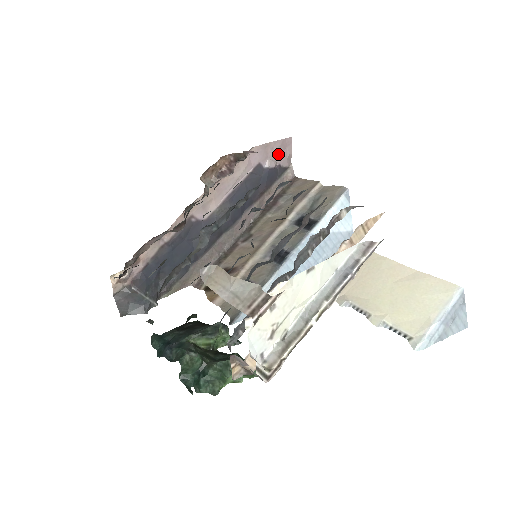
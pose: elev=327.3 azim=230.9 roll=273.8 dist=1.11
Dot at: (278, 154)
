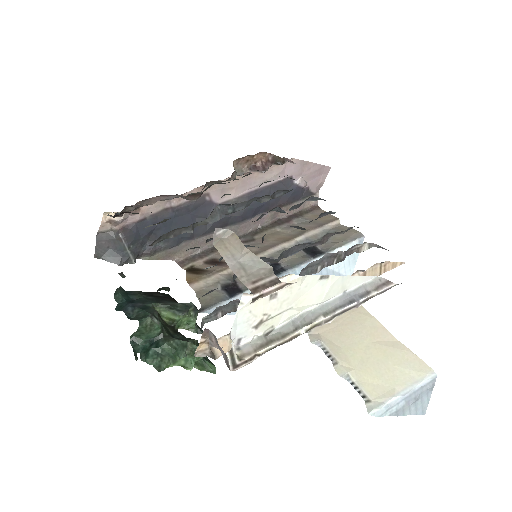
Dot at: (312, 177)
